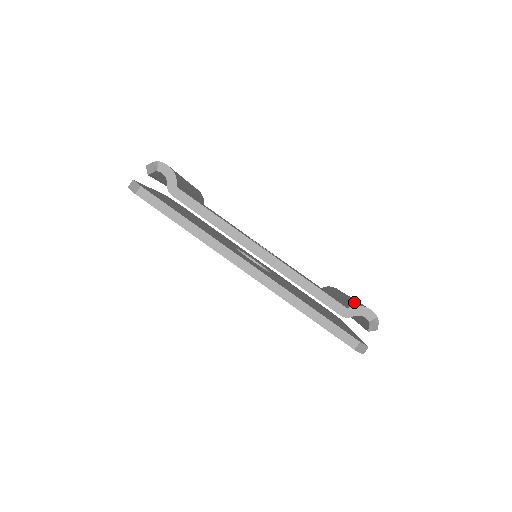
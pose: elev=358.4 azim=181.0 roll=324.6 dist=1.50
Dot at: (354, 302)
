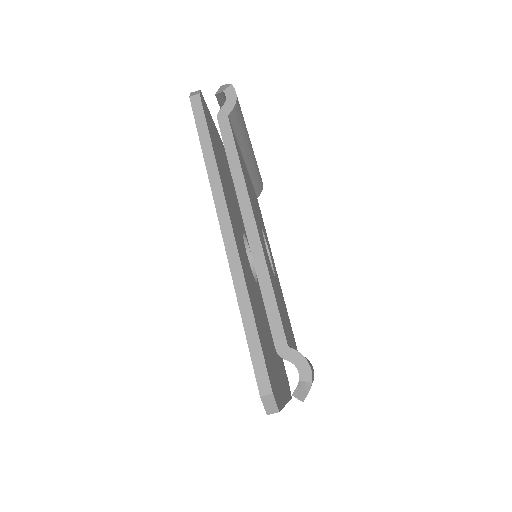
Dot at: occluded
